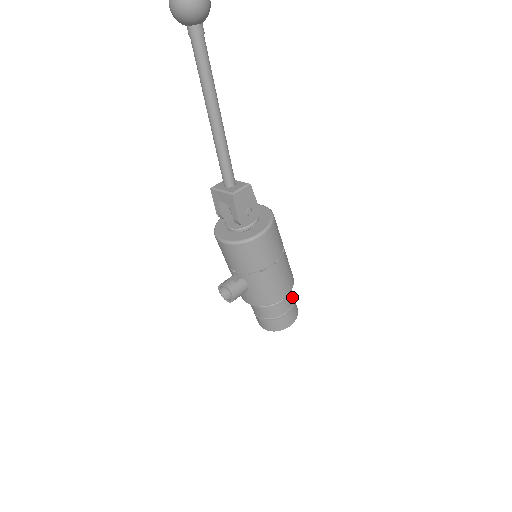
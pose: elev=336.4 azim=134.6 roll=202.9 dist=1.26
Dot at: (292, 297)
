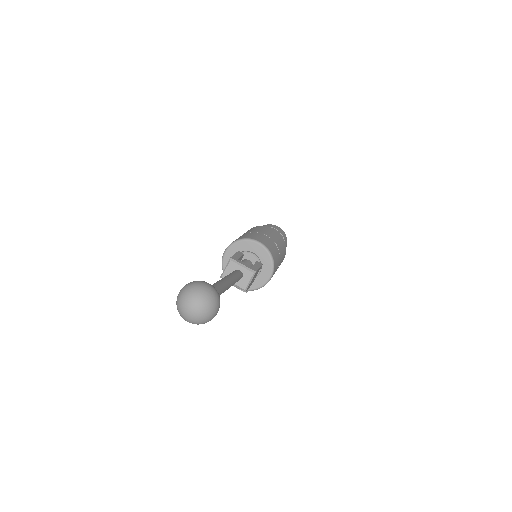
Dot at: occluded
